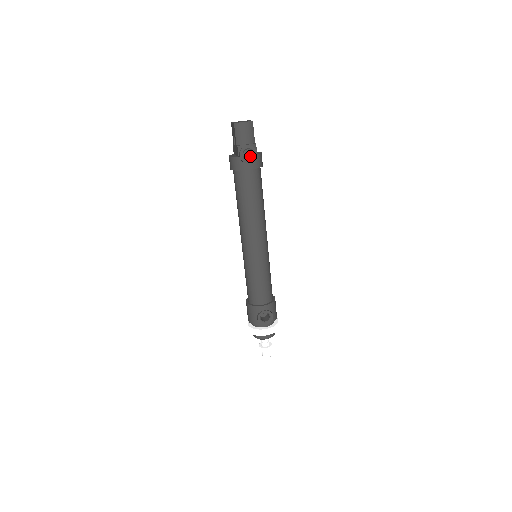
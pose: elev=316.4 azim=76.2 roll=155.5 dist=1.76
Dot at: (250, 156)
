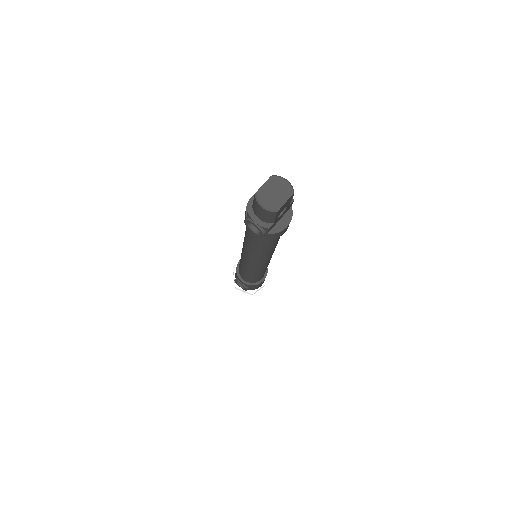
Dot at: occluded
